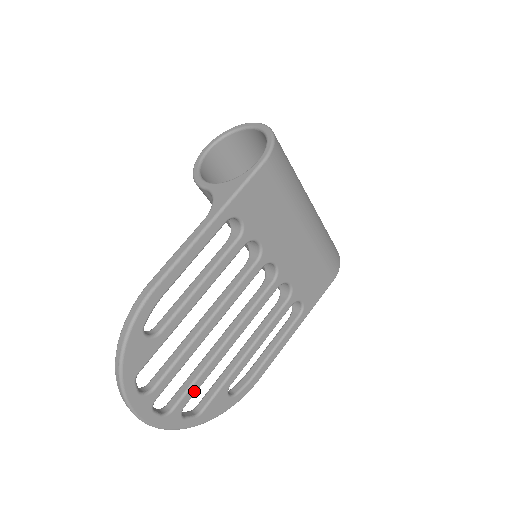
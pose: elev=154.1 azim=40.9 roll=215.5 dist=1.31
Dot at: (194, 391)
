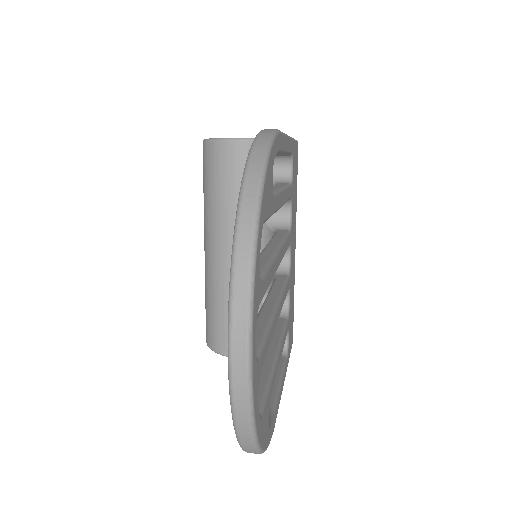
Dot at: (266, 351)
